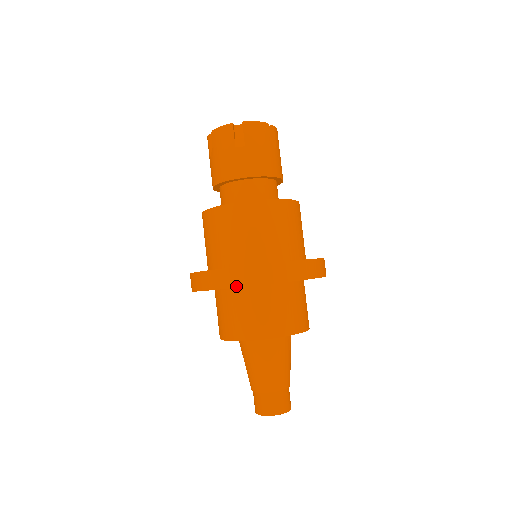
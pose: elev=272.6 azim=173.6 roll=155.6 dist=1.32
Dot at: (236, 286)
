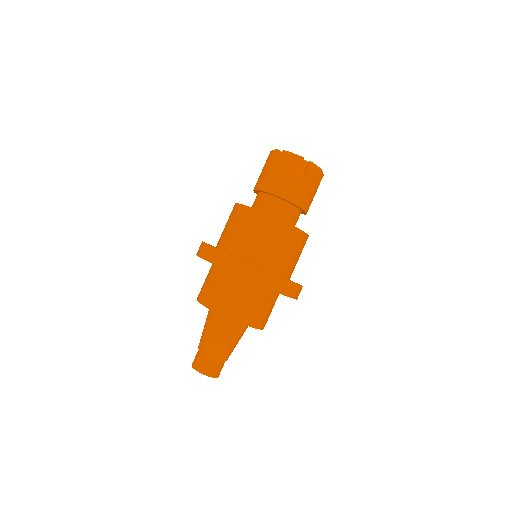
Dot at: (202, 257)
